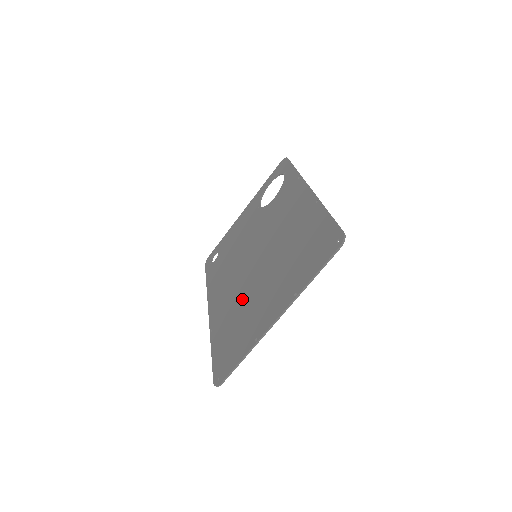
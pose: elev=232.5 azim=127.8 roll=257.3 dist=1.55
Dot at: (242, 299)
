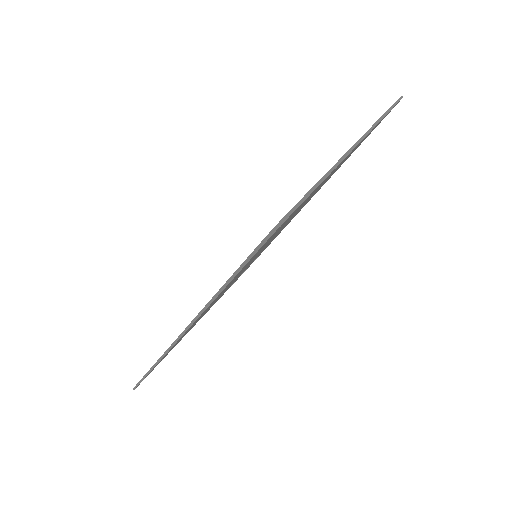
Dot at: occluded
